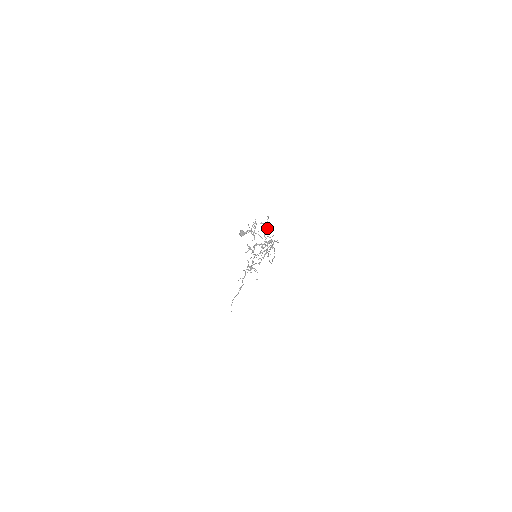
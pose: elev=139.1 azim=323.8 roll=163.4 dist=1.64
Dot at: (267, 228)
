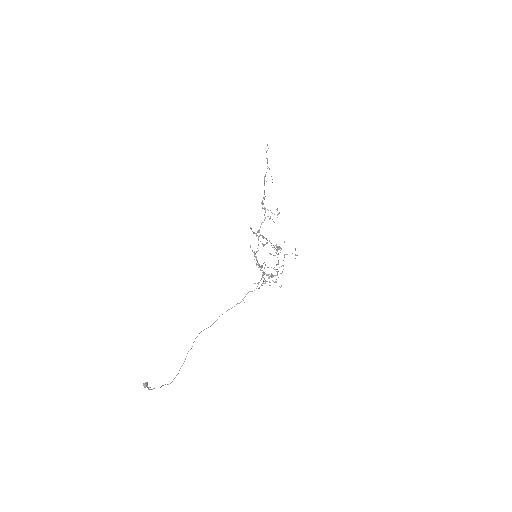
Dot at: occluded
